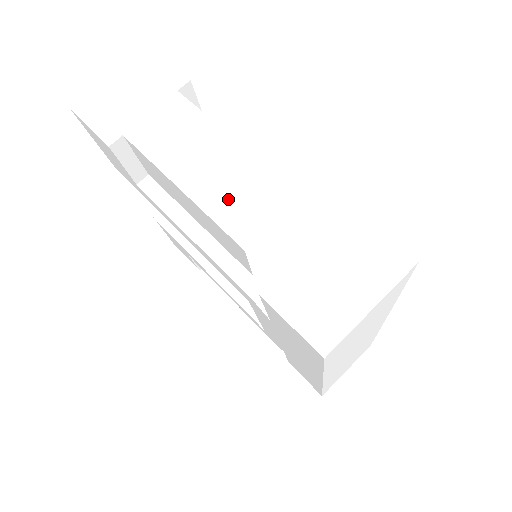
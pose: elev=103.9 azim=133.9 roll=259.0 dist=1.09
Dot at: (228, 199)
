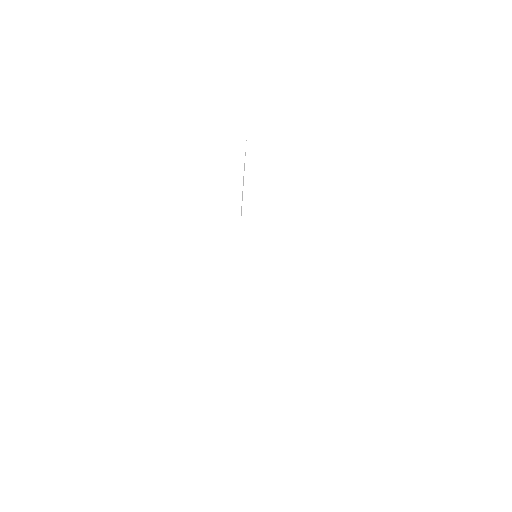
Dot at: (258, 197)
